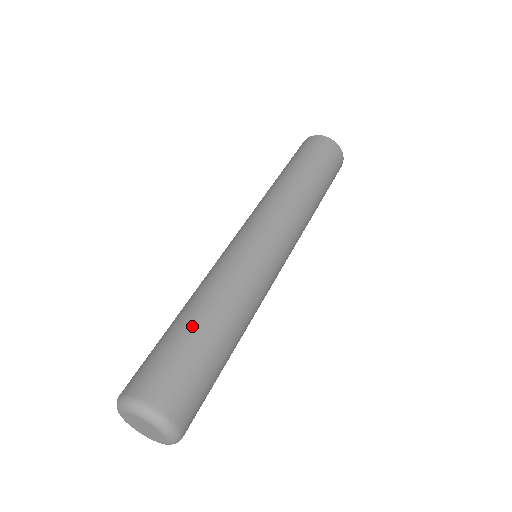
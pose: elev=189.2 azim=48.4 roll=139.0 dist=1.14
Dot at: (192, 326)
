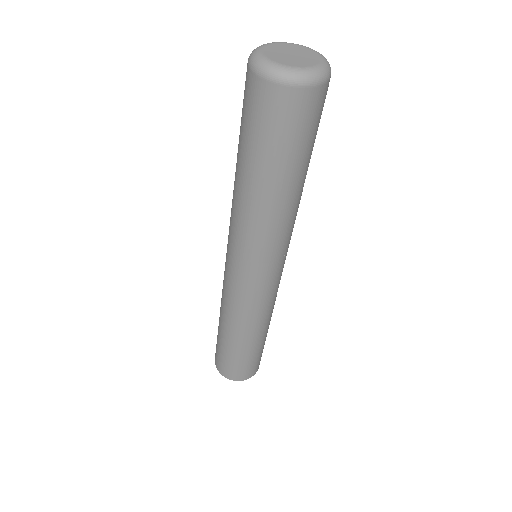
Dot at: occluded
